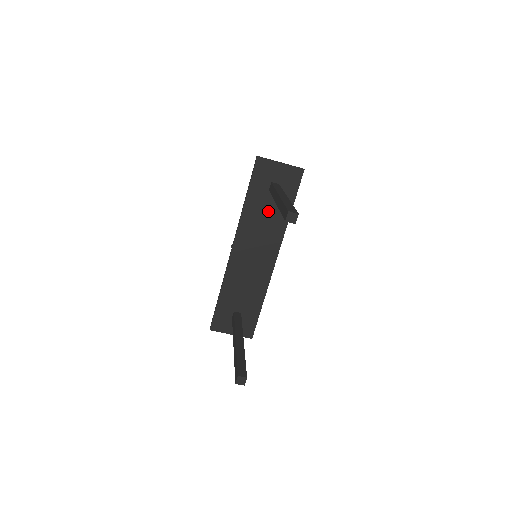
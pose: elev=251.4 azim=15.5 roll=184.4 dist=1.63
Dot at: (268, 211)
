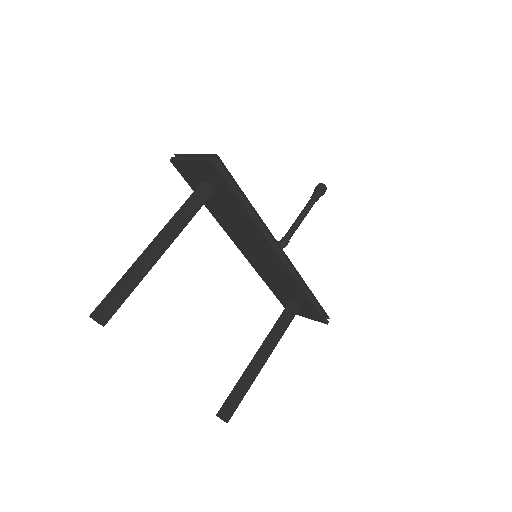
Dot at: (228, 211)
